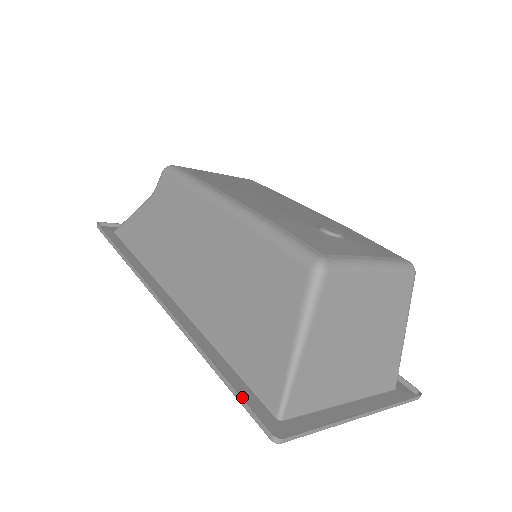
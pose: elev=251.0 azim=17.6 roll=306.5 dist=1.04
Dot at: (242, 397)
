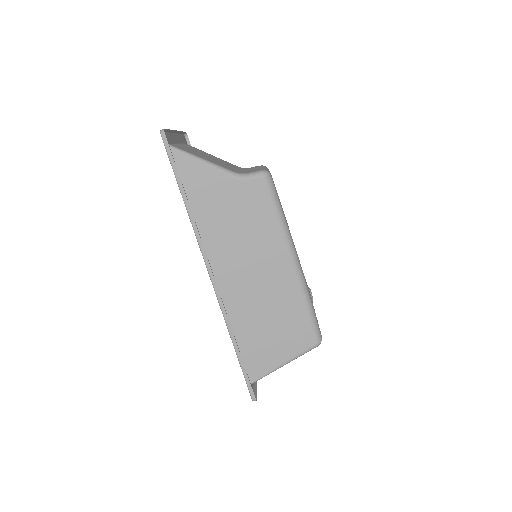
Dot at: occluded
